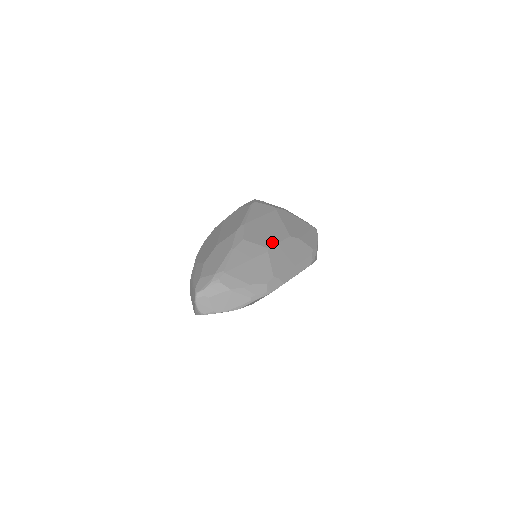
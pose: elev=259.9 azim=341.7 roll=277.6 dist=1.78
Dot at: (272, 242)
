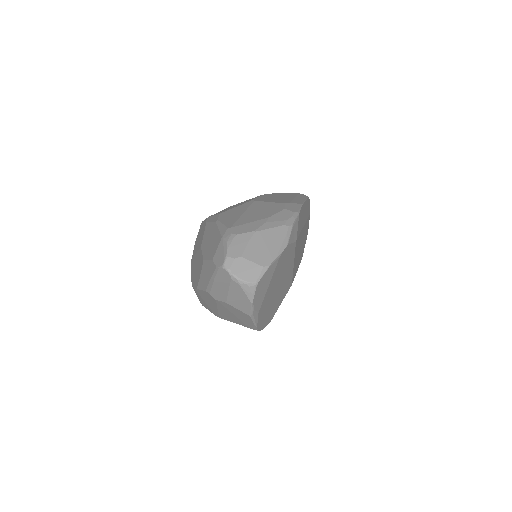
Dot at: (250, 200)
